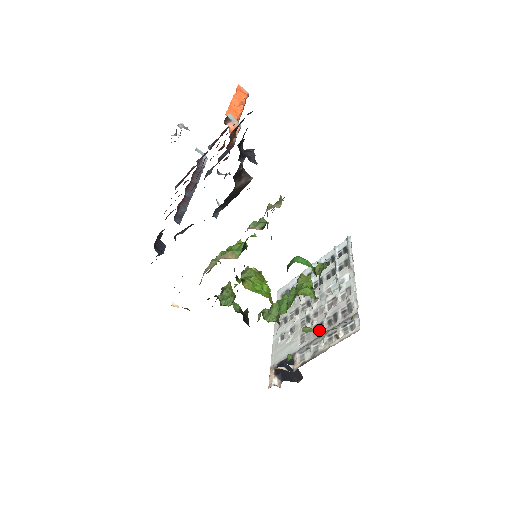
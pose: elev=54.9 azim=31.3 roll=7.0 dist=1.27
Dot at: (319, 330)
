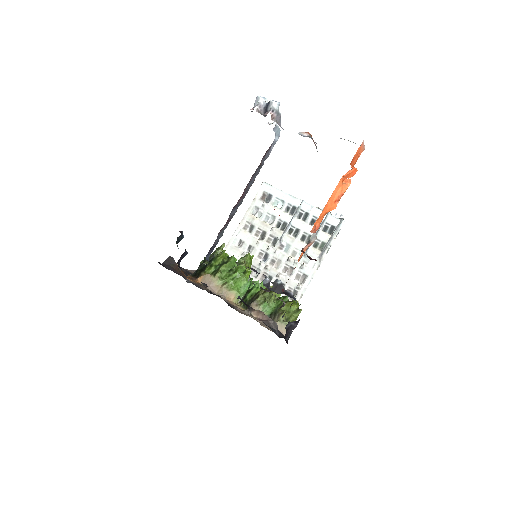
Dot at: occluded
